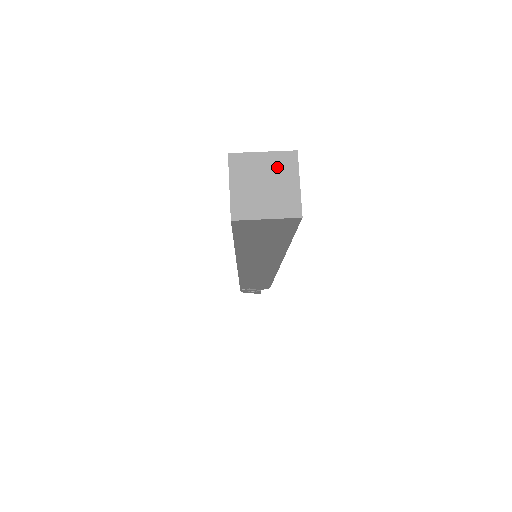
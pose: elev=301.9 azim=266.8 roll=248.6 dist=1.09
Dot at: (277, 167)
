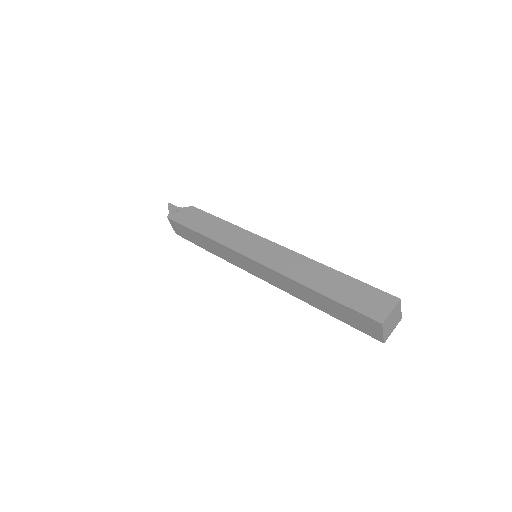
Dot at: (396, 312)
